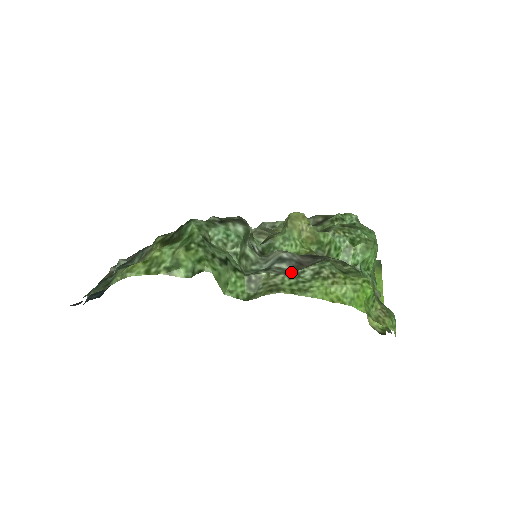
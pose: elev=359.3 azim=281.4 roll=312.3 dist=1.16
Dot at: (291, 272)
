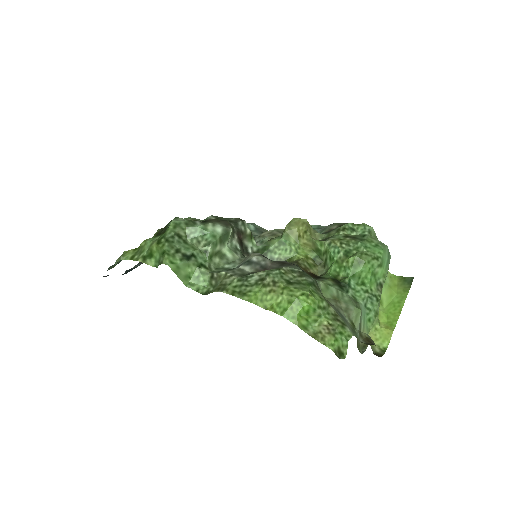
Dot at: (245, 275)
